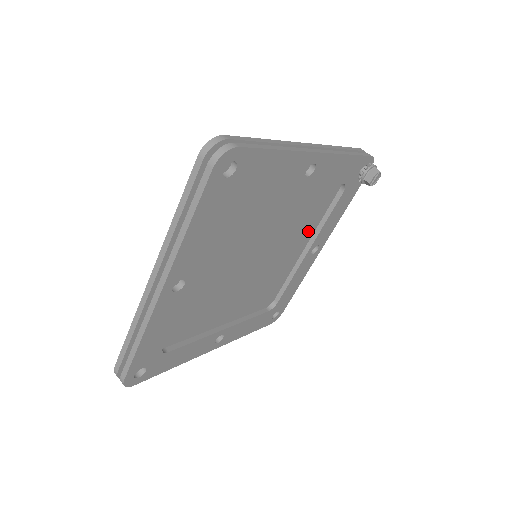
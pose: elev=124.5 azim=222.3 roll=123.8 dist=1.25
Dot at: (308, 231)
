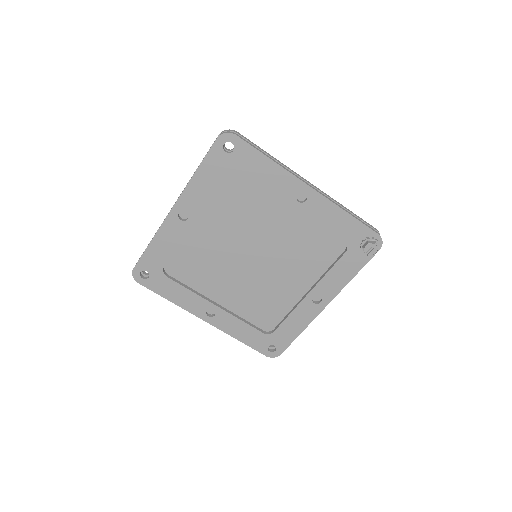
Dot at: (315, 277)
